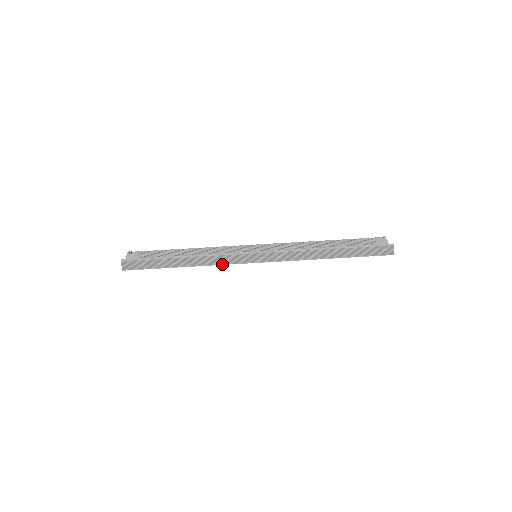
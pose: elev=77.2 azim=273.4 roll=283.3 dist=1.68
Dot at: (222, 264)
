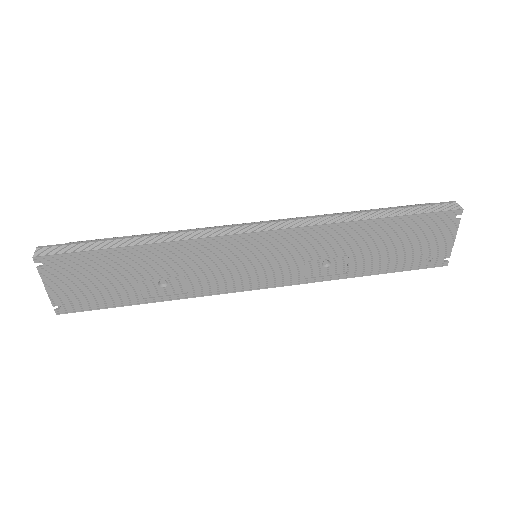
Dot at: (202, 238)
